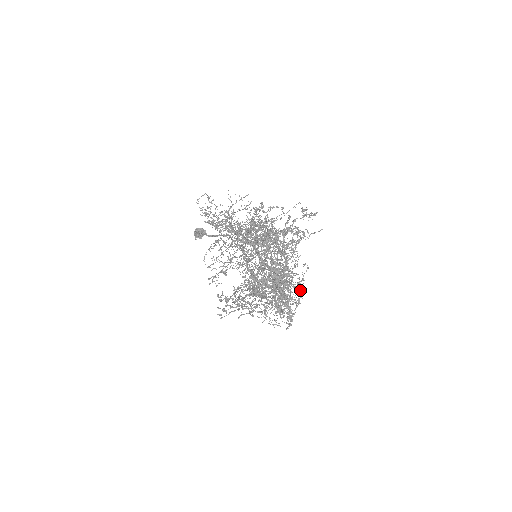
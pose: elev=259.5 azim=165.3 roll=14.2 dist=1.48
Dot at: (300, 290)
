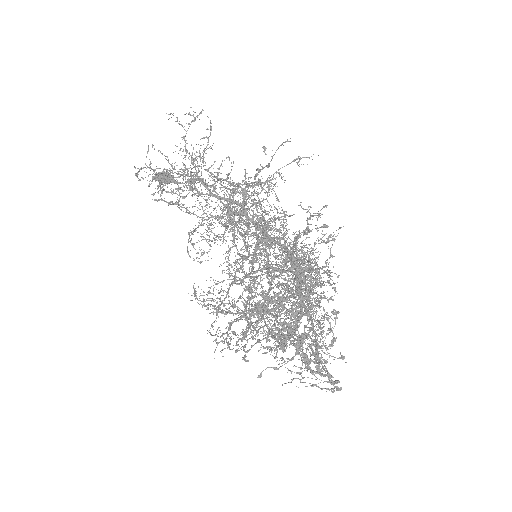
Dot at: occluded
